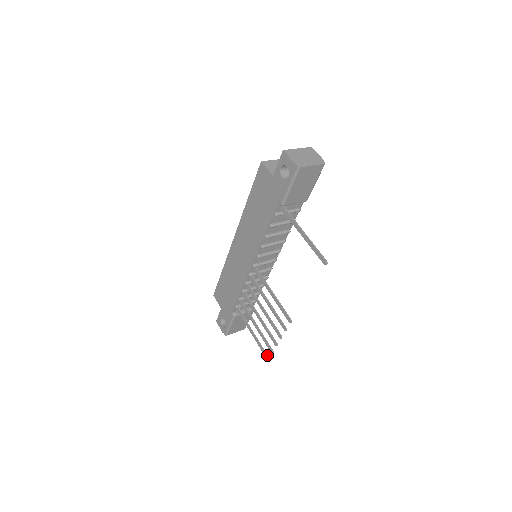
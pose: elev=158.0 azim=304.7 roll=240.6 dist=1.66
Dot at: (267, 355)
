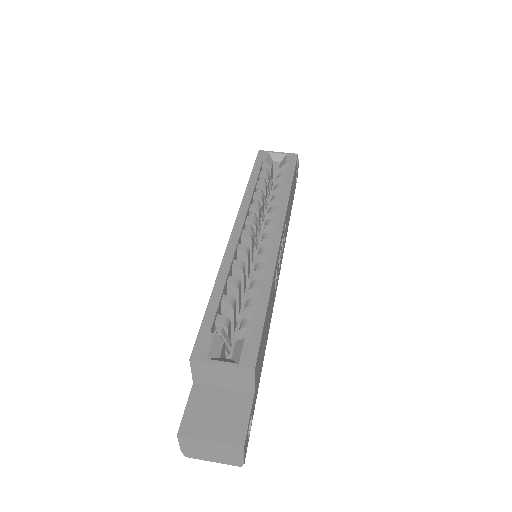
Dot at: occluded
